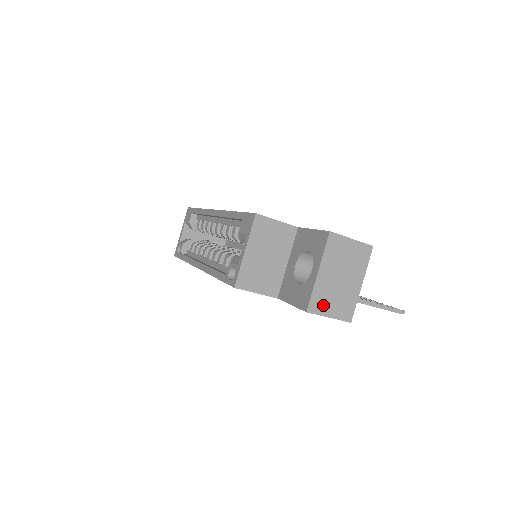
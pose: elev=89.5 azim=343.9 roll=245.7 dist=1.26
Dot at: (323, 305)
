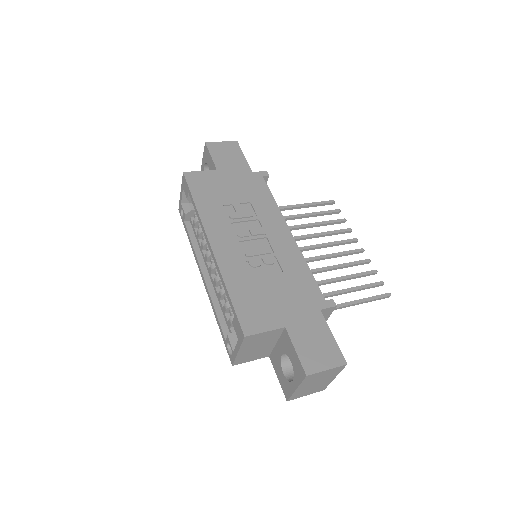
Dot at: (301, 395)
